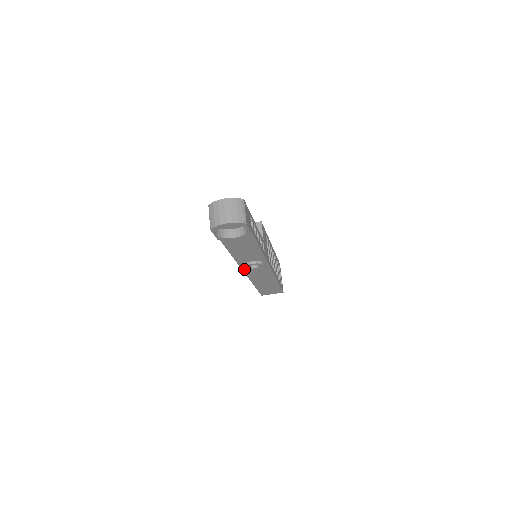
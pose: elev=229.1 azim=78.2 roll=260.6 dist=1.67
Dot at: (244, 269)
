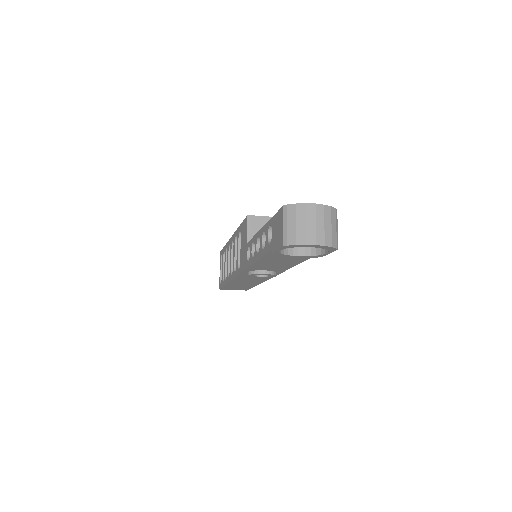
Dot at: (243, 273)
